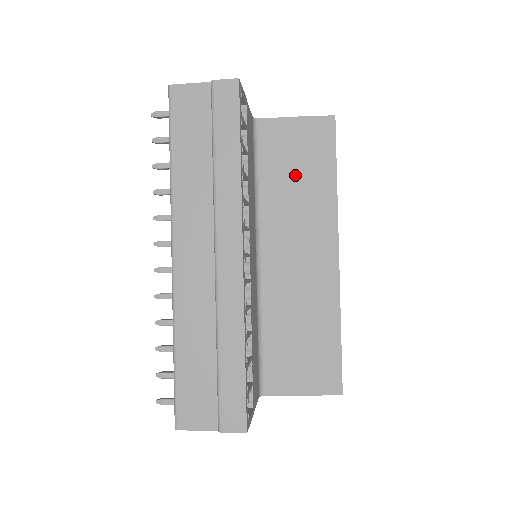
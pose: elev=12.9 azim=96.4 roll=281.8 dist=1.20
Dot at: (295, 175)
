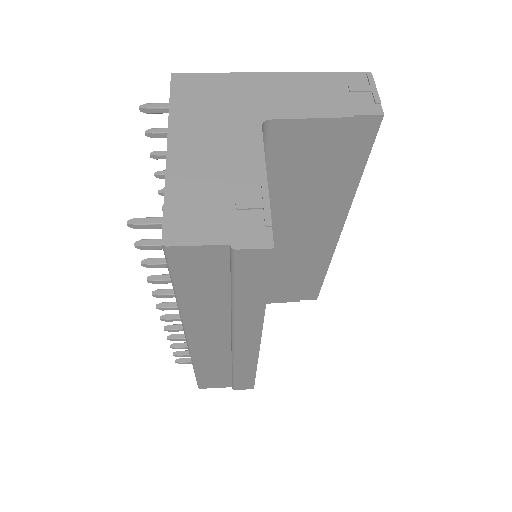
Dot at: (310, 179)
